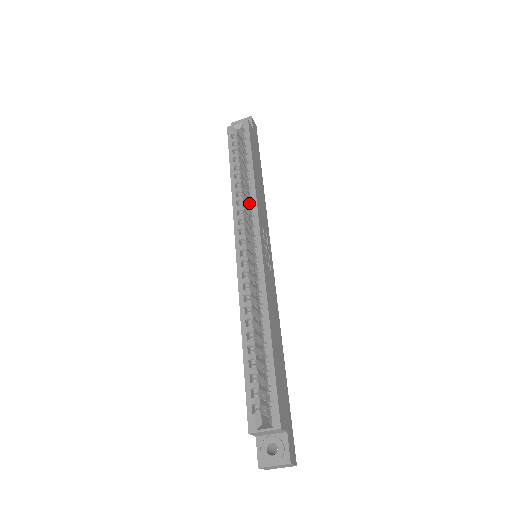
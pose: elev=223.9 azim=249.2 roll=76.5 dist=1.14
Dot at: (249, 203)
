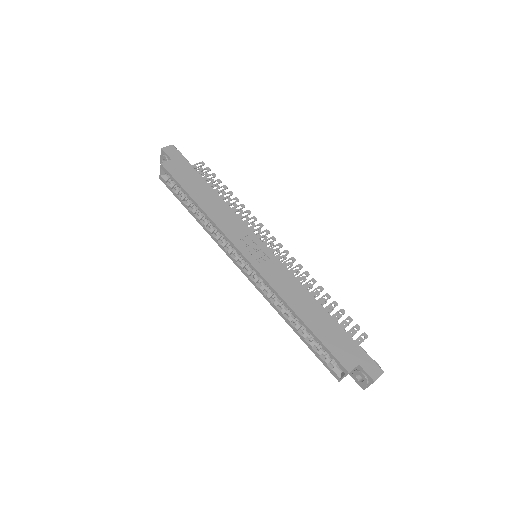
Dot at: occluded
